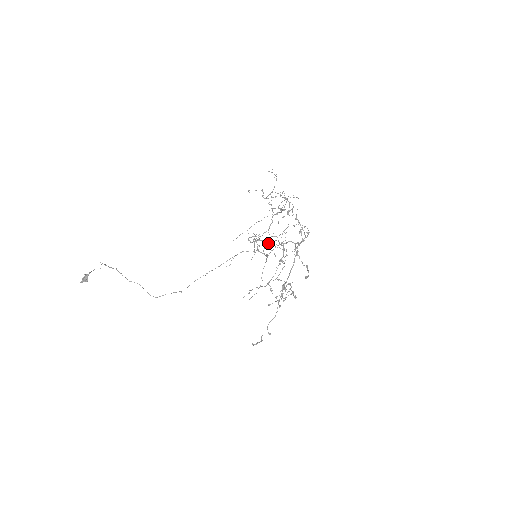
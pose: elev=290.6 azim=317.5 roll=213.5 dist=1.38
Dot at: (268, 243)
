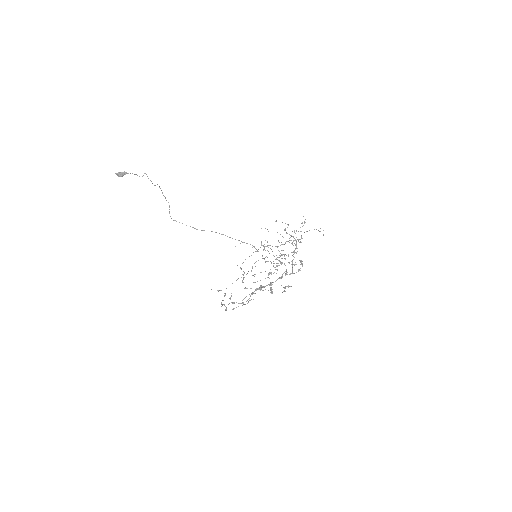
Dot at: occluded
